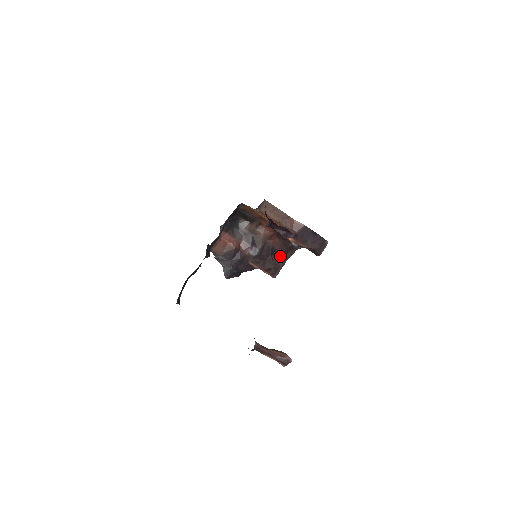
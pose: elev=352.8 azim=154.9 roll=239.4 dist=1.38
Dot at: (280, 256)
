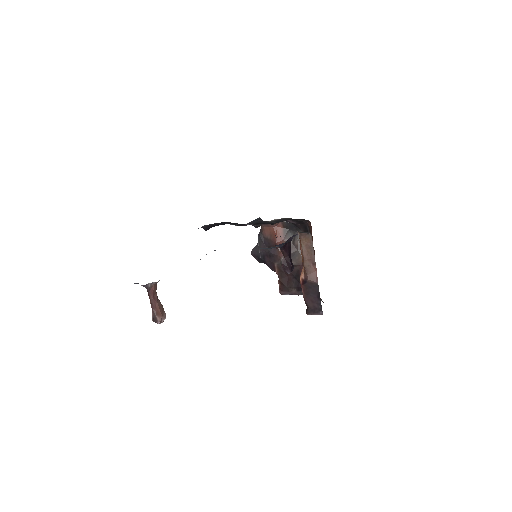
Dot at: (299, 286)
